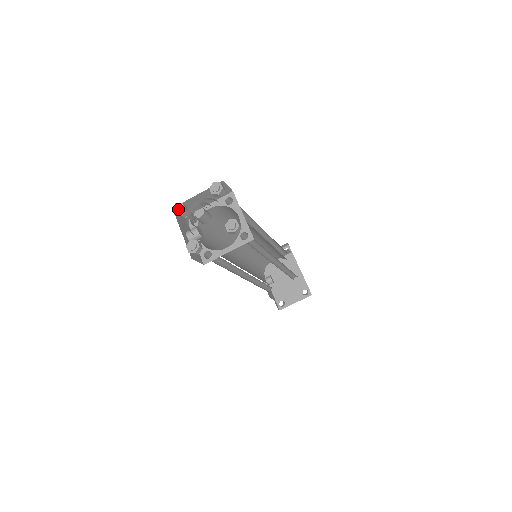
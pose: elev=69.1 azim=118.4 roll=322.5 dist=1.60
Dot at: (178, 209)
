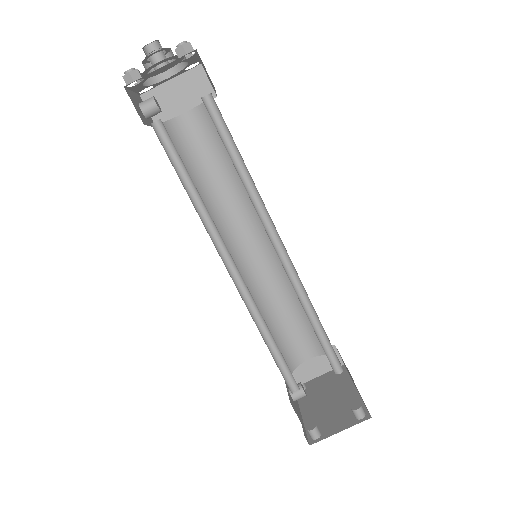
Dot at: occluded
